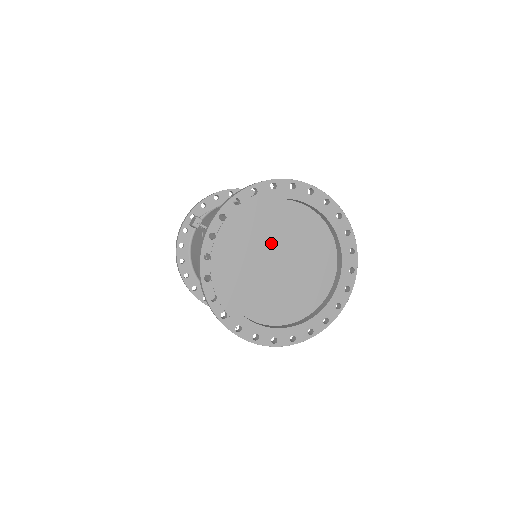
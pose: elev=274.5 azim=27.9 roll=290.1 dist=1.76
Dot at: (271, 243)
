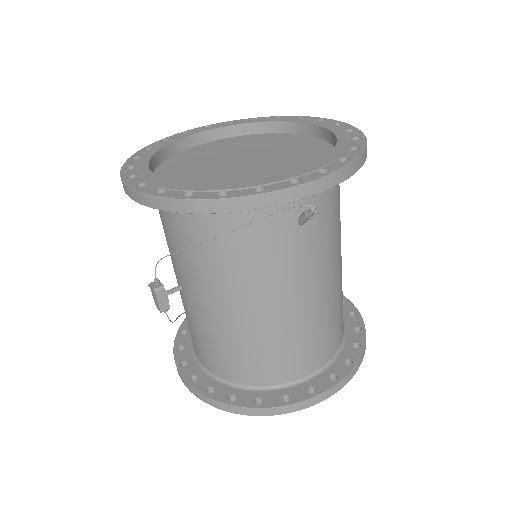
Dot at: (212, 164)
